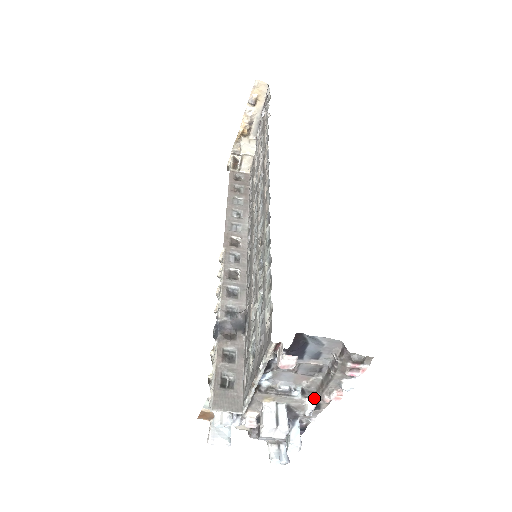
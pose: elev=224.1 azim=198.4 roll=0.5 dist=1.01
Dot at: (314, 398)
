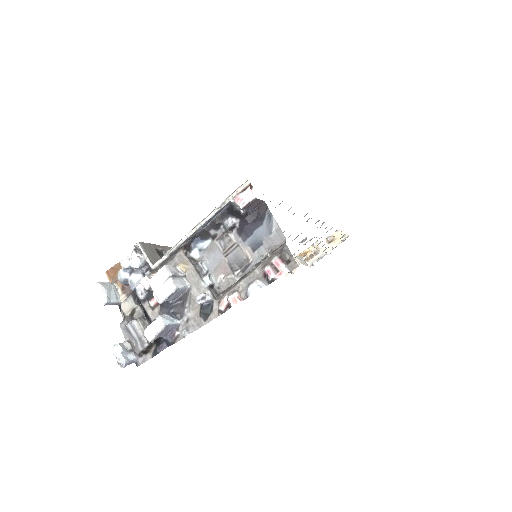
Dot at: (215, 297)
